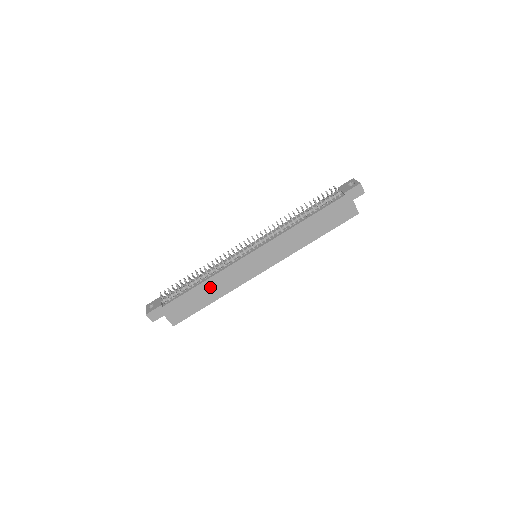
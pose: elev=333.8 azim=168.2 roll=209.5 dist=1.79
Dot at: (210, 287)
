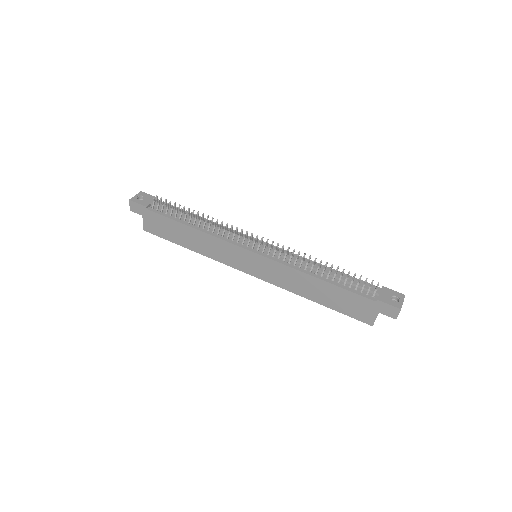
Dot at: (195, 237)
